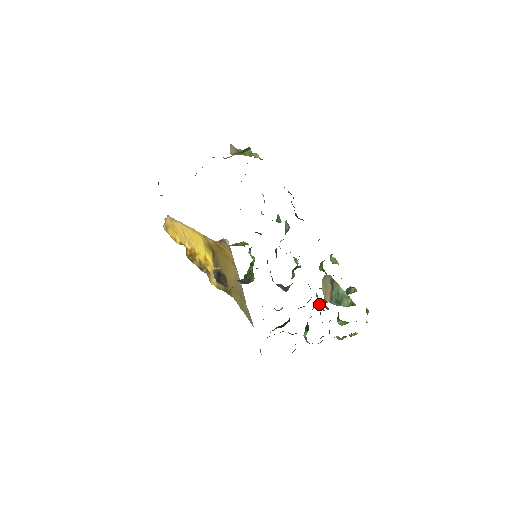
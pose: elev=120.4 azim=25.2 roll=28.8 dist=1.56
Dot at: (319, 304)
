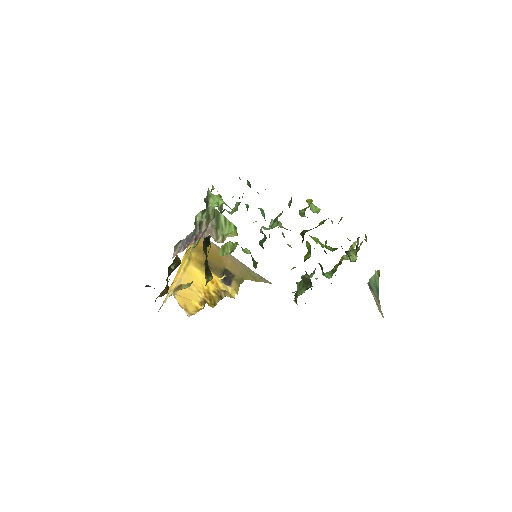
Dot at: occluded
